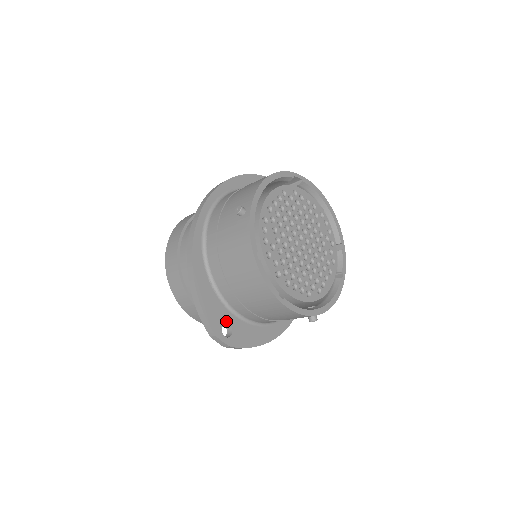
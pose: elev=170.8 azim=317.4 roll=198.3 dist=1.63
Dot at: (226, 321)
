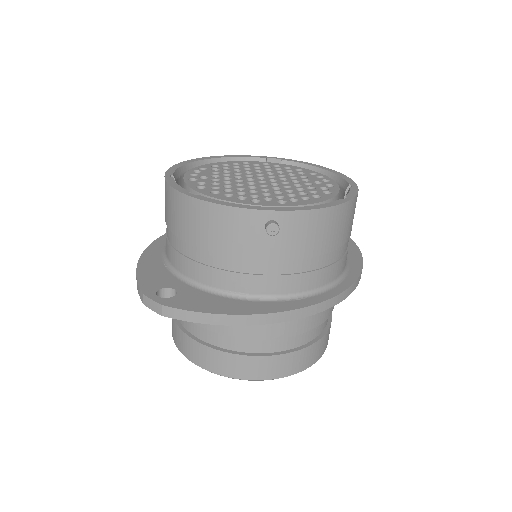
Dot at: (170, 287)
